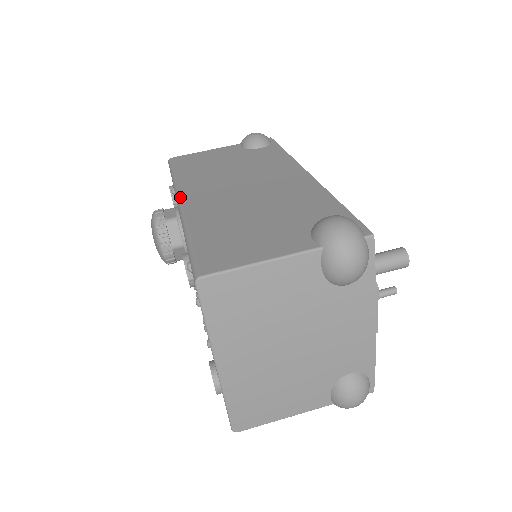
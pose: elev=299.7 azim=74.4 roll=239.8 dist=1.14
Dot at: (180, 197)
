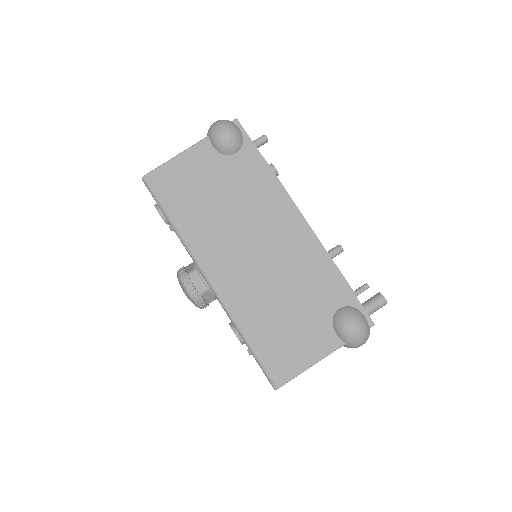
Dot at: (205, 273)
